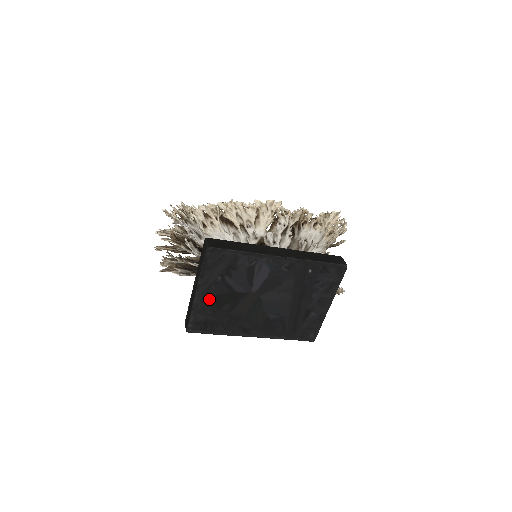
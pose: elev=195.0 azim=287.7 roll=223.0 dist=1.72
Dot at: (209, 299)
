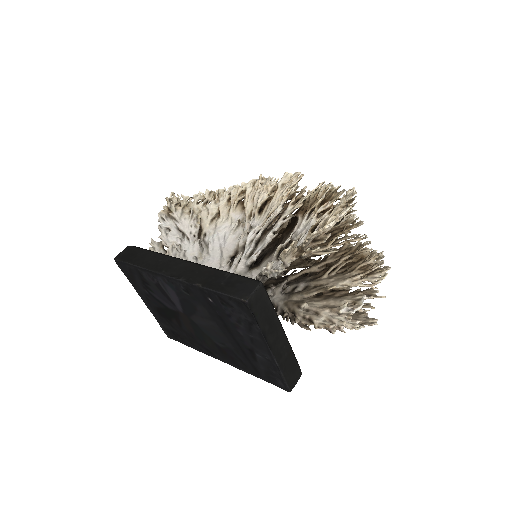
Dot at: (157, 310)
